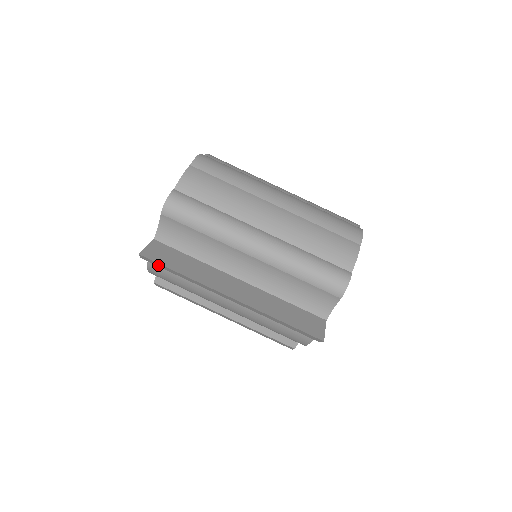
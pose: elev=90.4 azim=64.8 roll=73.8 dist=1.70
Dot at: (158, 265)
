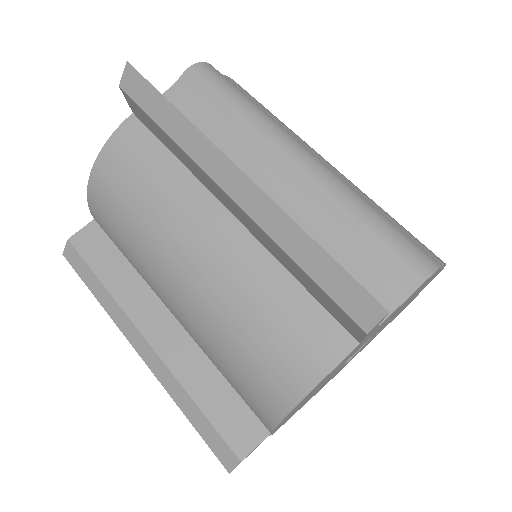
Dot at: (141, 97)
